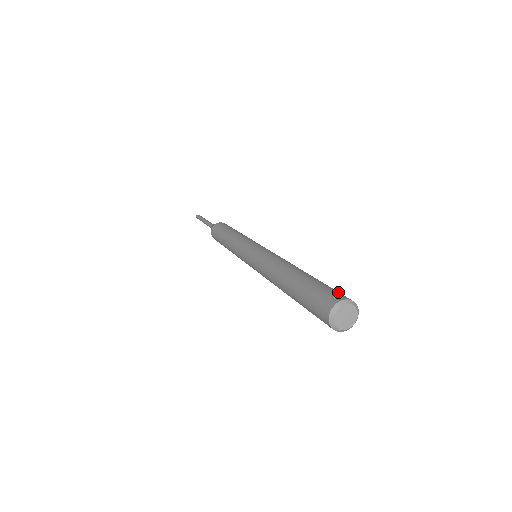
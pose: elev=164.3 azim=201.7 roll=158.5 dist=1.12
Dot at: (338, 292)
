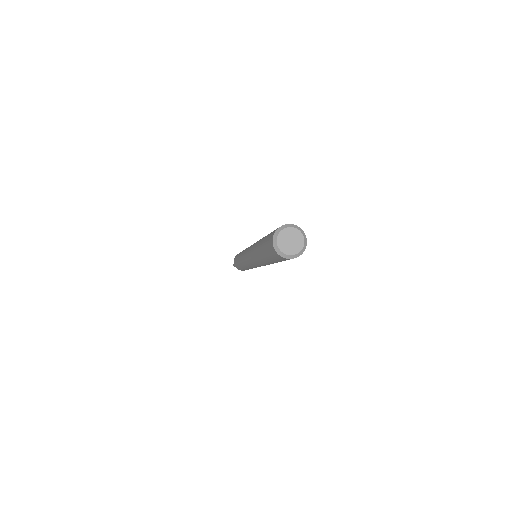
Dot at: occluded
